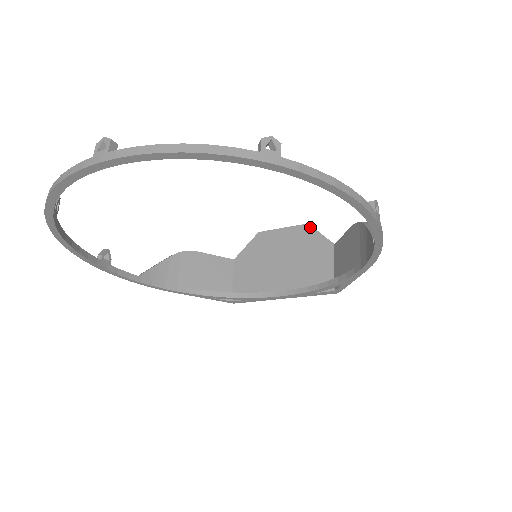
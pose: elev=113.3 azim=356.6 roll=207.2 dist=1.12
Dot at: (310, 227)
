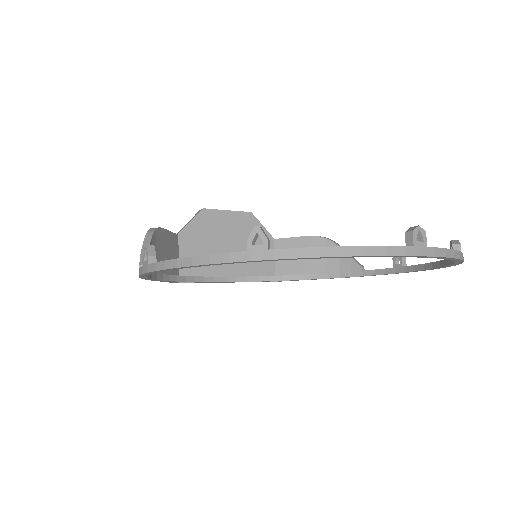
Dot at: (254, 217)
